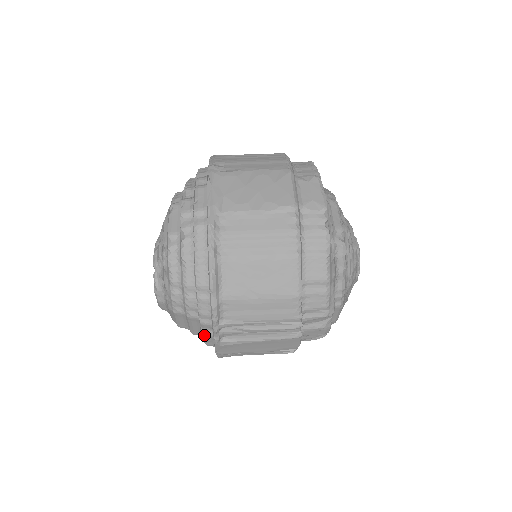
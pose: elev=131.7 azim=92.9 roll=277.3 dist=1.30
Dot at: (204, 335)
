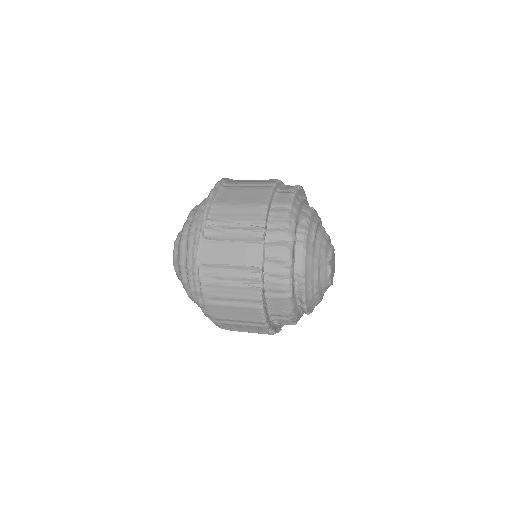
Dot at: (194, 247)
